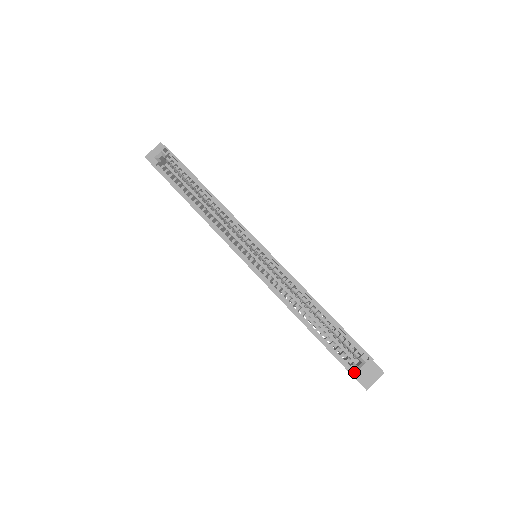
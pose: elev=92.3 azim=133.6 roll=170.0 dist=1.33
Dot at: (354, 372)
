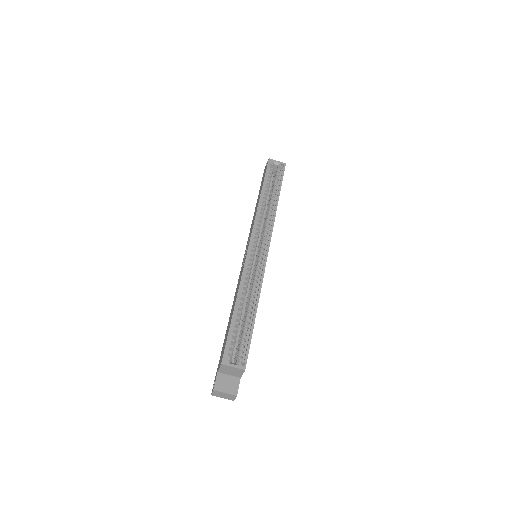
Dot at: (225, 361)
